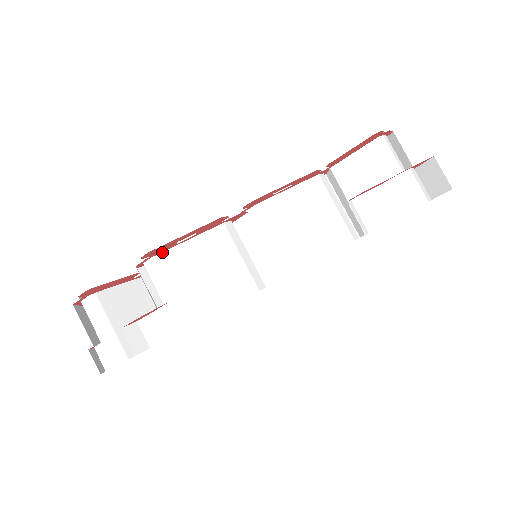
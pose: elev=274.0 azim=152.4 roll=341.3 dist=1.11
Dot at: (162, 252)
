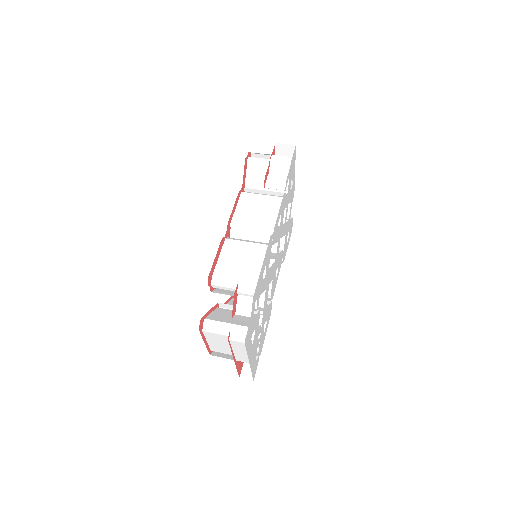
Dot at: (214, 271)
